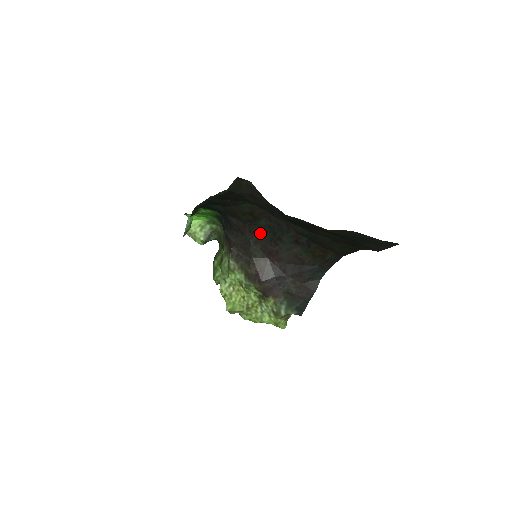
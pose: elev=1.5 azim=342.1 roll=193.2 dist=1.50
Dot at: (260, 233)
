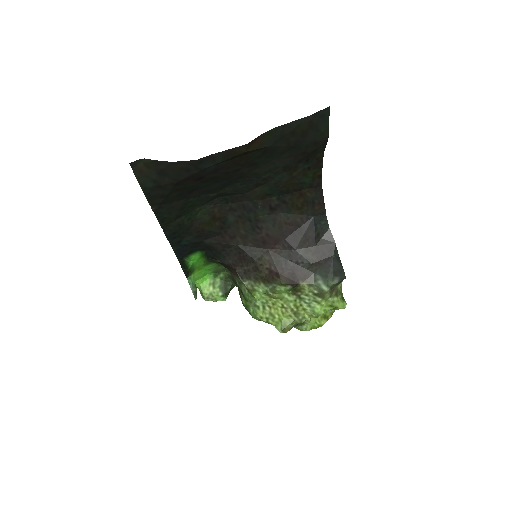
Dot at: (239, 231)
